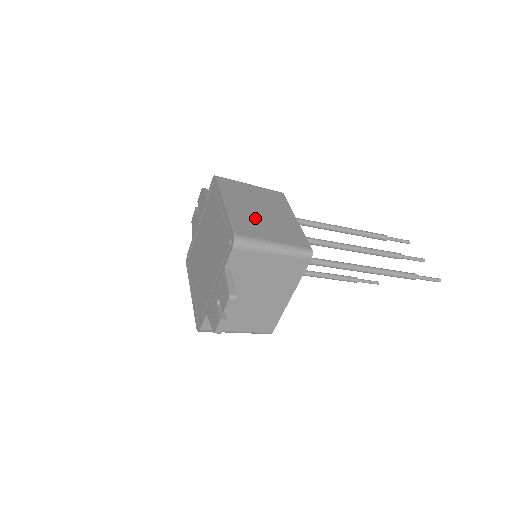
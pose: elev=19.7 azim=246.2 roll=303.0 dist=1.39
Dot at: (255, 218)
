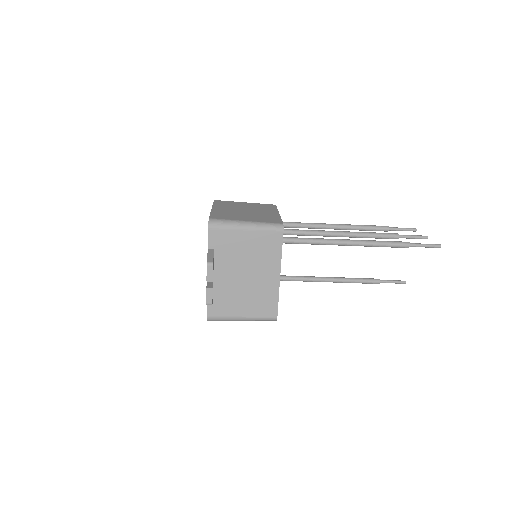
Dot at: (236, 213)
